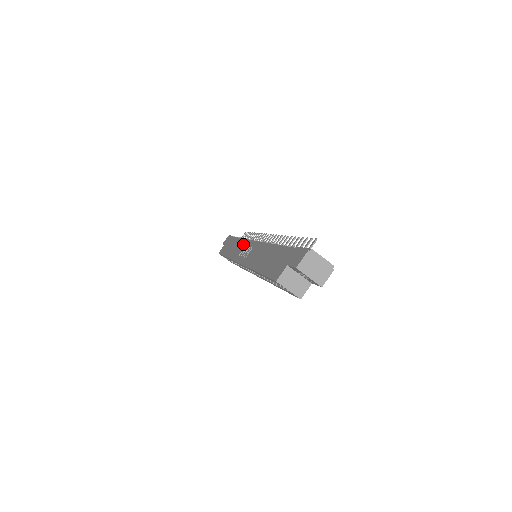
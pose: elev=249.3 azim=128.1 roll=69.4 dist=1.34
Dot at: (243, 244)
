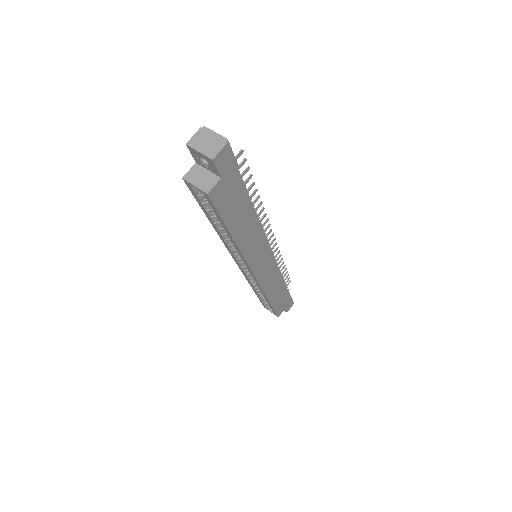
Dot at: occluded
